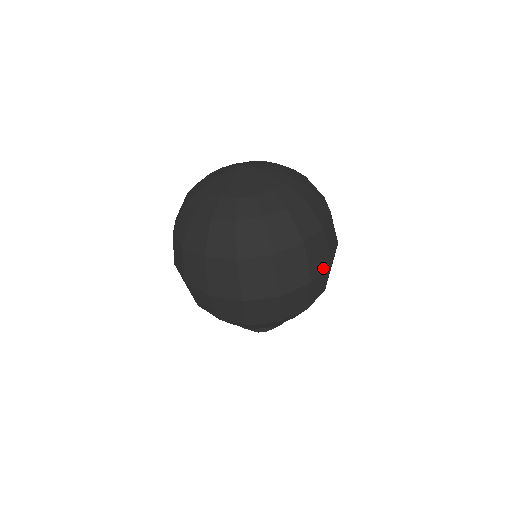
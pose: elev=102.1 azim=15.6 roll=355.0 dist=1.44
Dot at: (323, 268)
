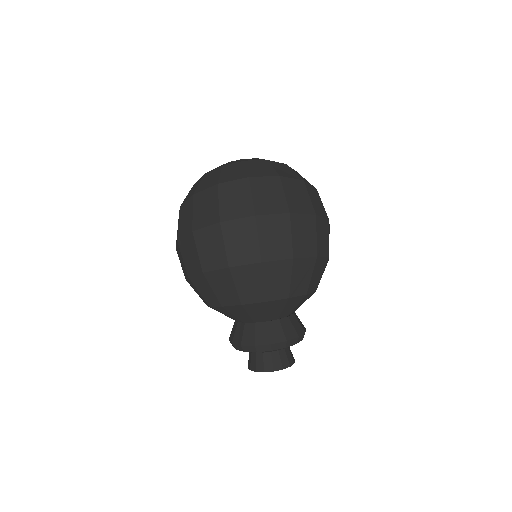
Dot at: (305, 211)
